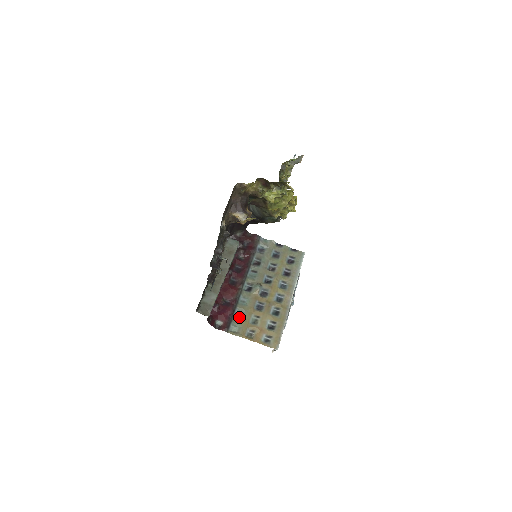
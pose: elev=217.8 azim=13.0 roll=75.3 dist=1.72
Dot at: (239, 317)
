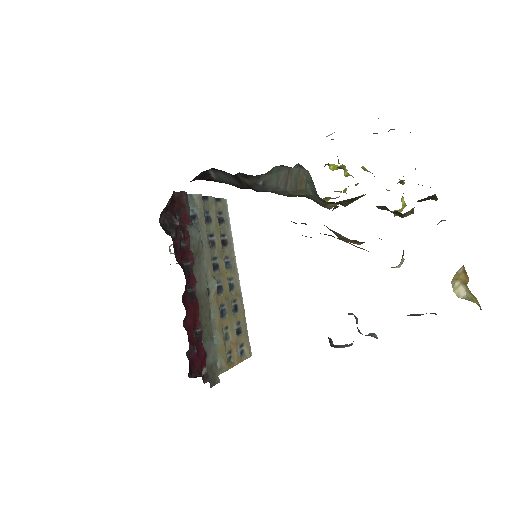
Dot at: (214, 344)
